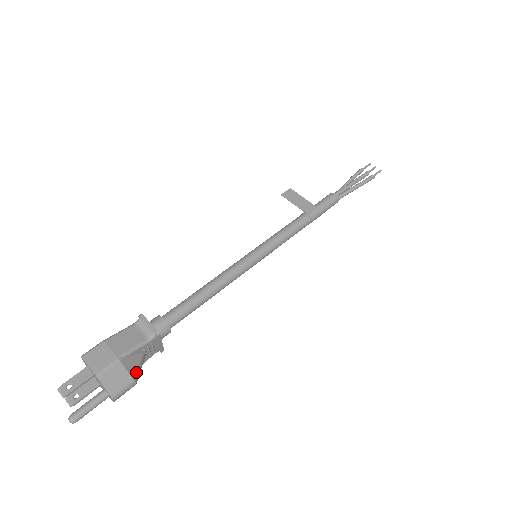
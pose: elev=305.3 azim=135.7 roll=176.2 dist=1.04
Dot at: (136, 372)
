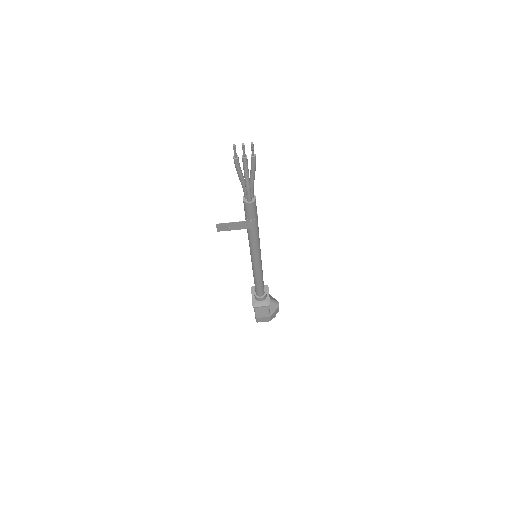
Dot at: (276, 306)
